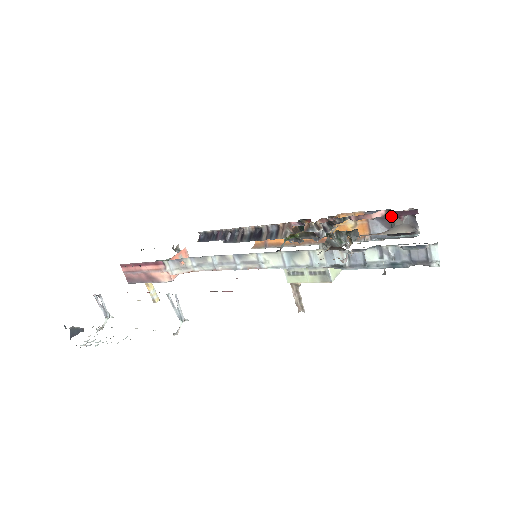
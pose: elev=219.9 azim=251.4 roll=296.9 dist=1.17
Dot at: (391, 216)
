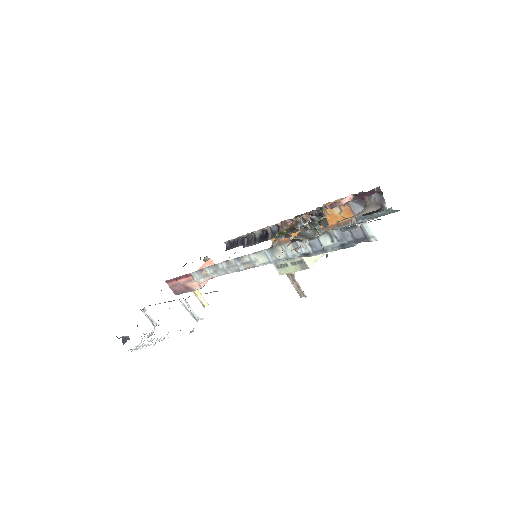
Dot at: occluded
